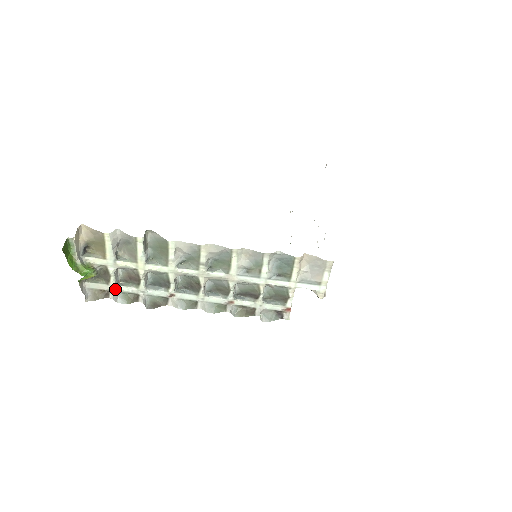
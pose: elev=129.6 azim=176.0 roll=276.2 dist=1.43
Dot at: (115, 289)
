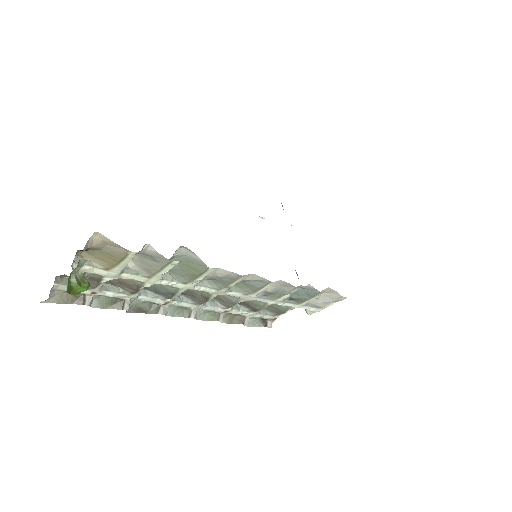
Dot at: (95, 293)
